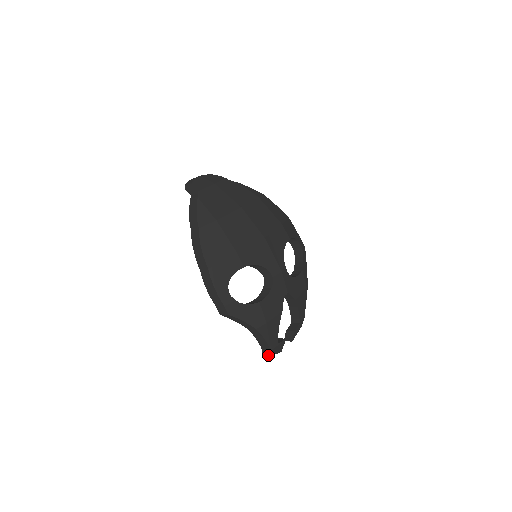
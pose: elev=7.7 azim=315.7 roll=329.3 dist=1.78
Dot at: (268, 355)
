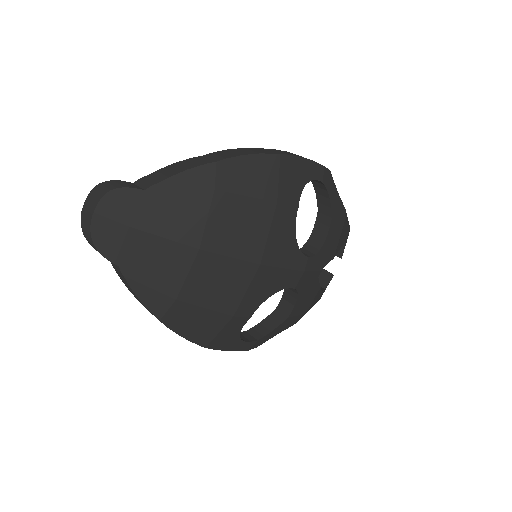
Dot at: occluded
